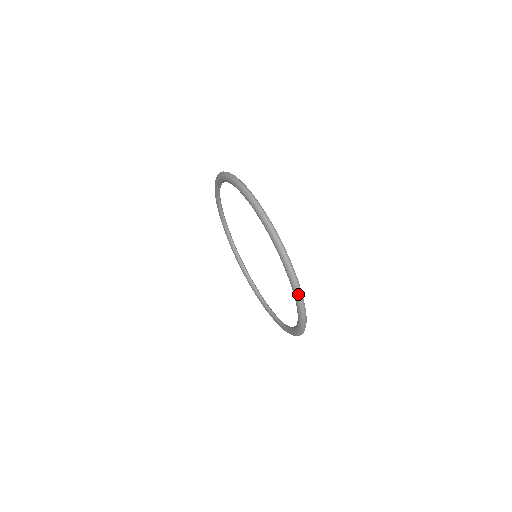
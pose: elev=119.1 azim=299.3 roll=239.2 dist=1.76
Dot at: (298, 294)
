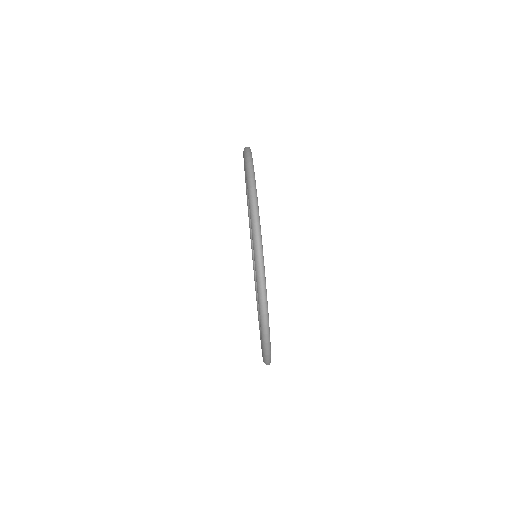
Dot at: (261, 295)
